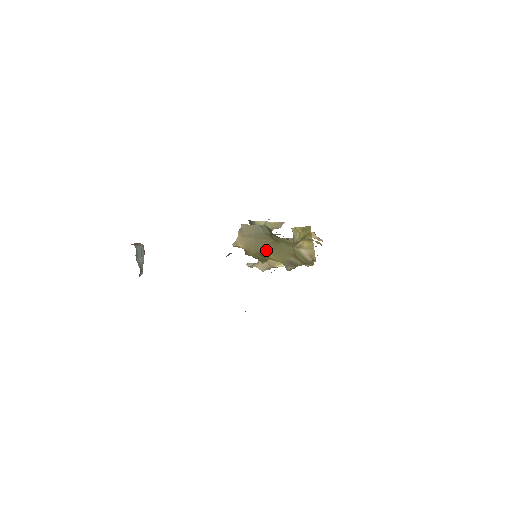
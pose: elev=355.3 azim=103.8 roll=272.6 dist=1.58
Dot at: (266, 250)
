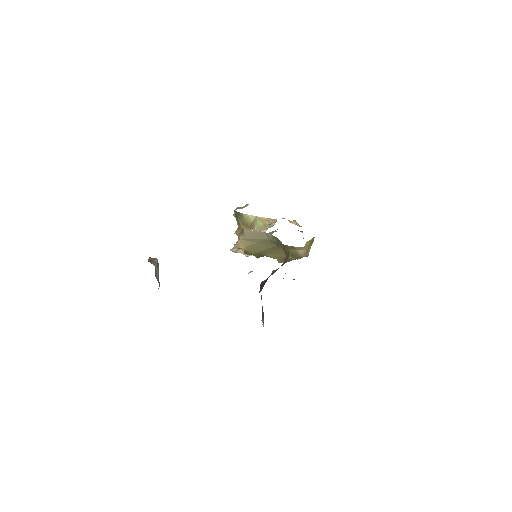
Dot at: (266, 251)
